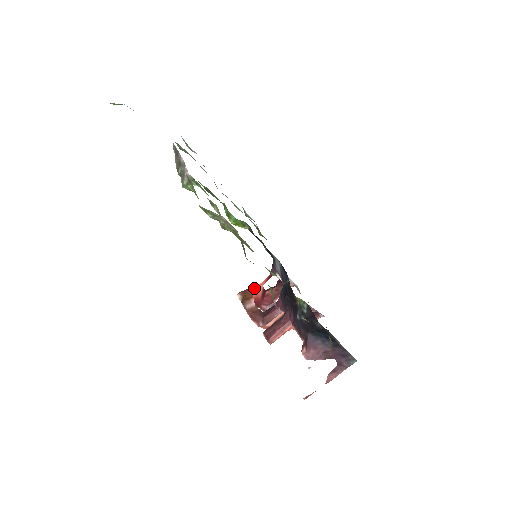
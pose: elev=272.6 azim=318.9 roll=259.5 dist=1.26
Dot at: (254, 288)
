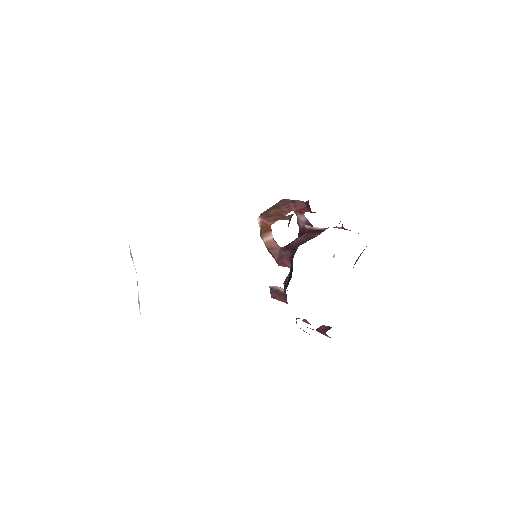
Dot at: (273, 222)
